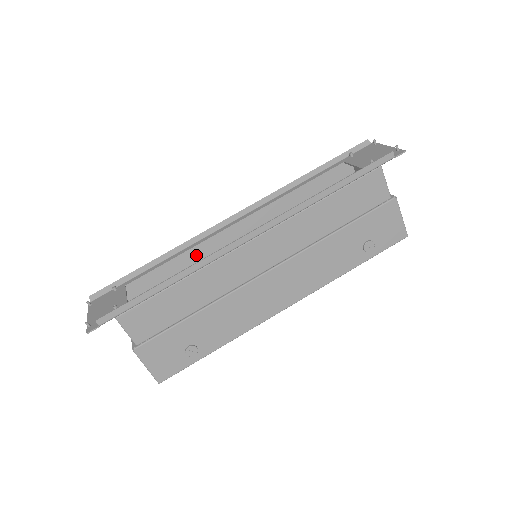
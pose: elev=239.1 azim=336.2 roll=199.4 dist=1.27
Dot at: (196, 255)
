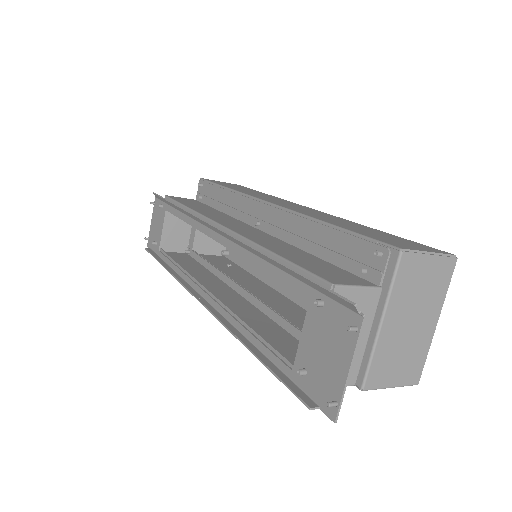
Dot at: occluded
